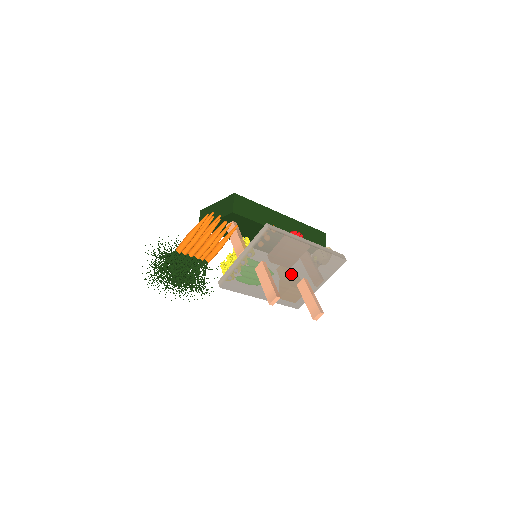
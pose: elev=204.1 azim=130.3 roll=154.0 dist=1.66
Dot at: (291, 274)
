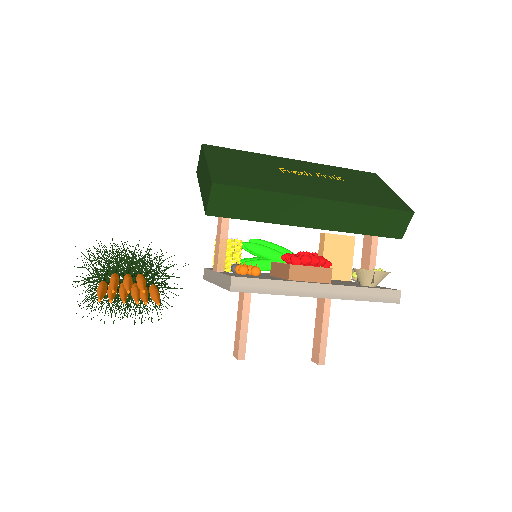
Dot at: occluded
